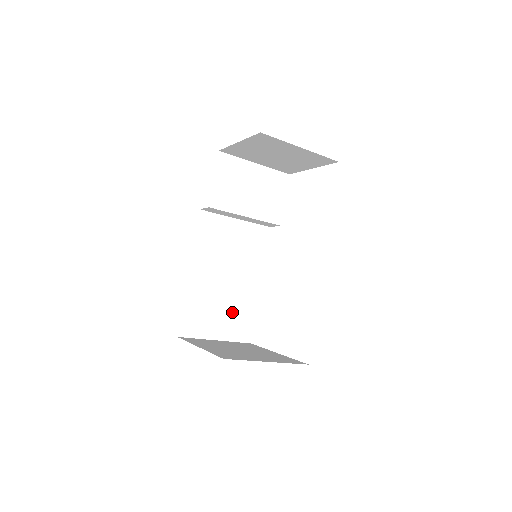
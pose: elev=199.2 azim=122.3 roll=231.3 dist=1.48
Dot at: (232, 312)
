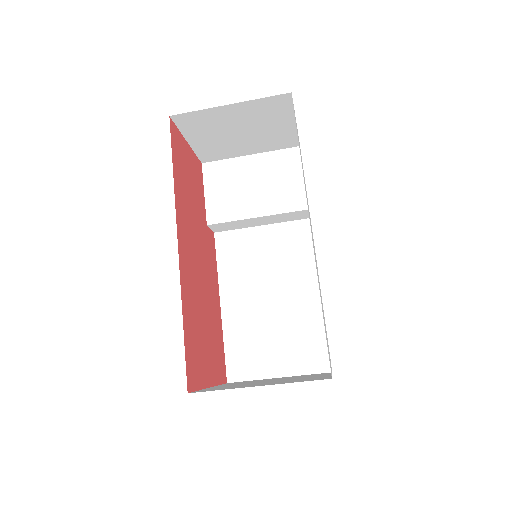
Dot at: (291, 337)
